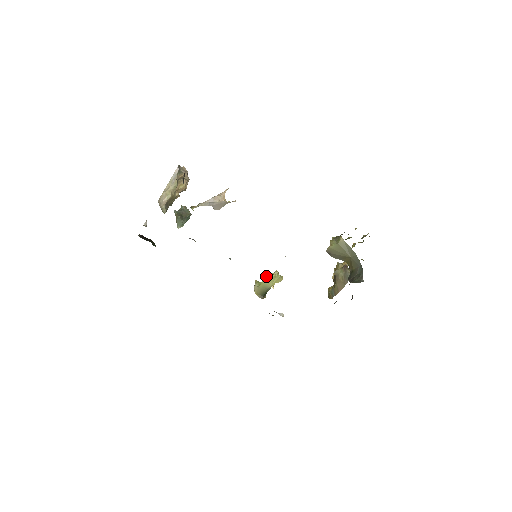
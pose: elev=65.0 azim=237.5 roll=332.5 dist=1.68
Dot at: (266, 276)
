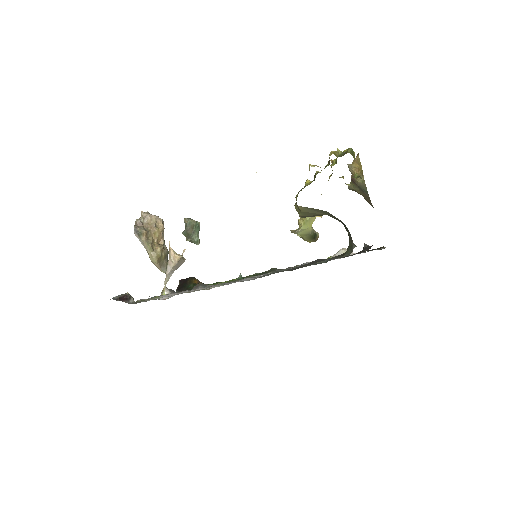
Dot at: (295, 232)
